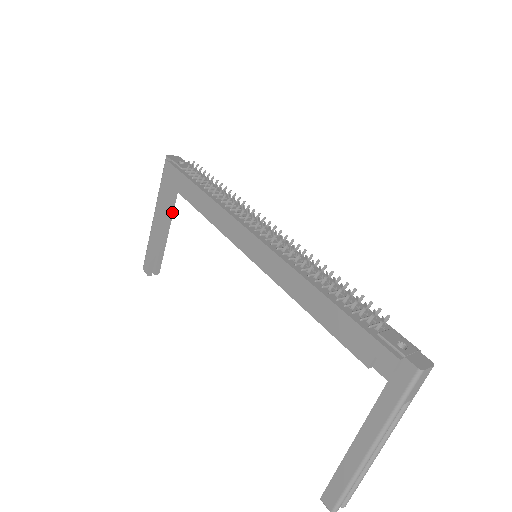
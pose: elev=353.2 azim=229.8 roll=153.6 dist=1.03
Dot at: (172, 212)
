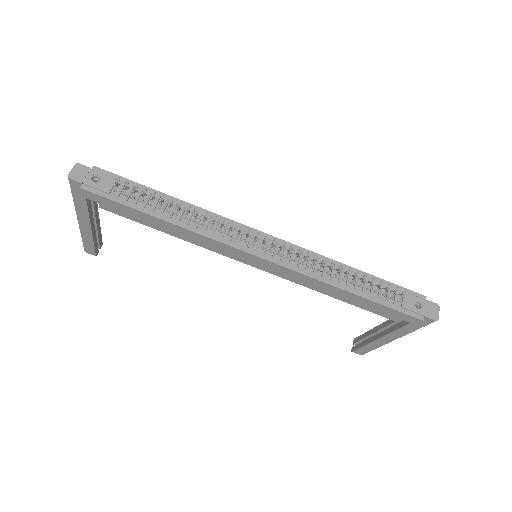
Dot at: (96, 207)
